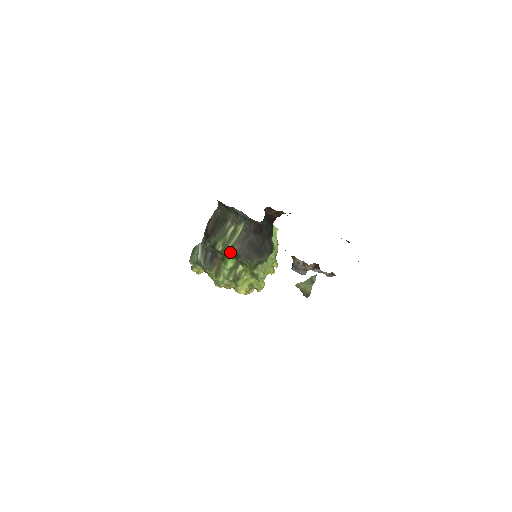
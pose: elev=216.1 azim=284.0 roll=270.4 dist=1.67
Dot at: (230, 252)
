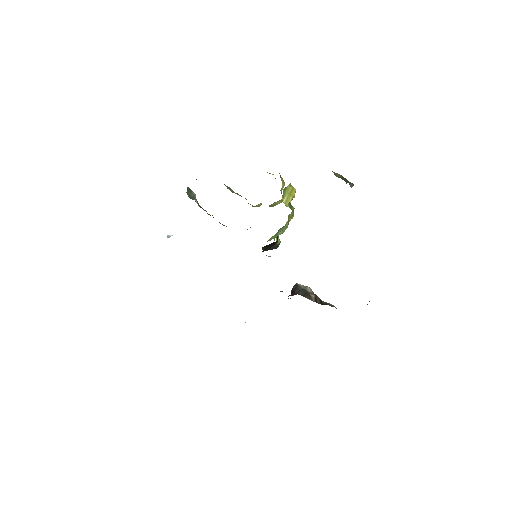
Dot at: occluded
